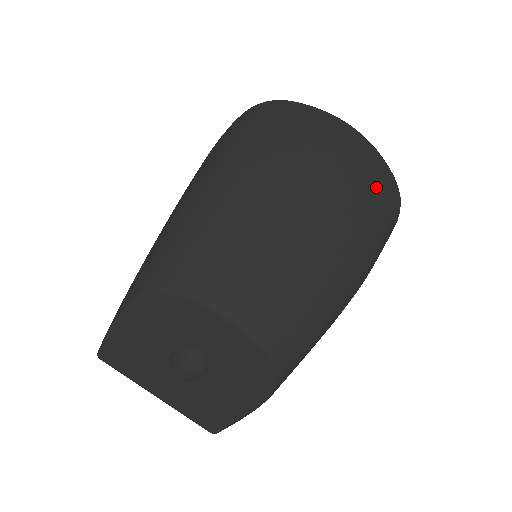
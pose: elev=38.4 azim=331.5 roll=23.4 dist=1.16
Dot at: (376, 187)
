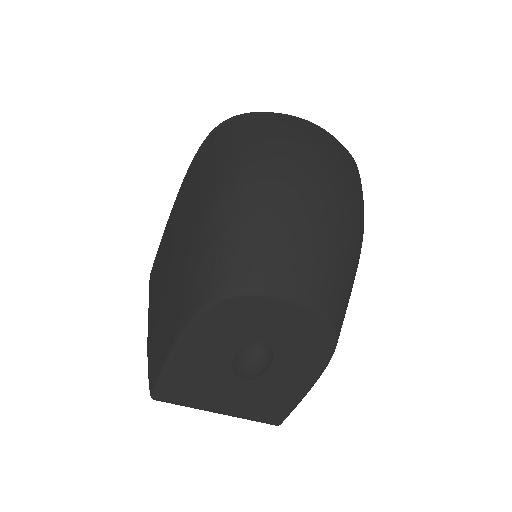
Dot at: (346, 161)
